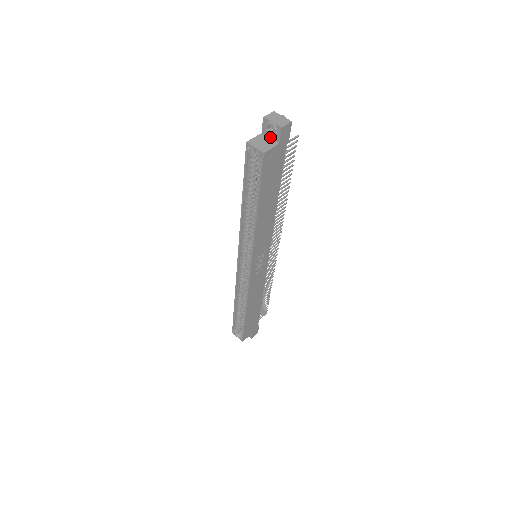
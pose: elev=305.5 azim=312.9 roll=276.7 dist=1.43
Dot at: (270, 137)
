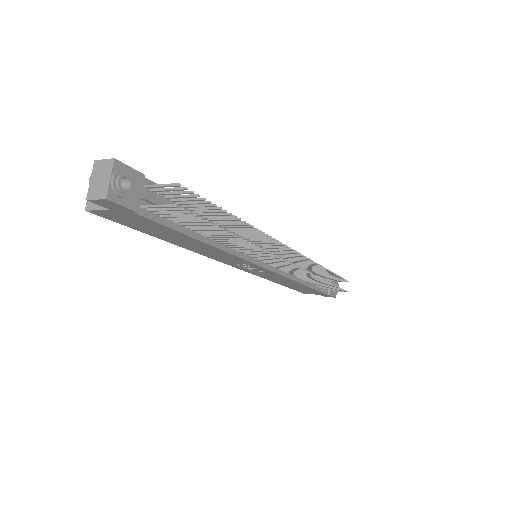
Dot at: occluded
